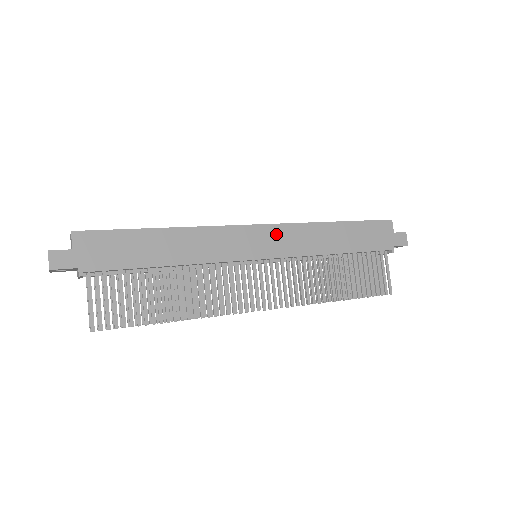
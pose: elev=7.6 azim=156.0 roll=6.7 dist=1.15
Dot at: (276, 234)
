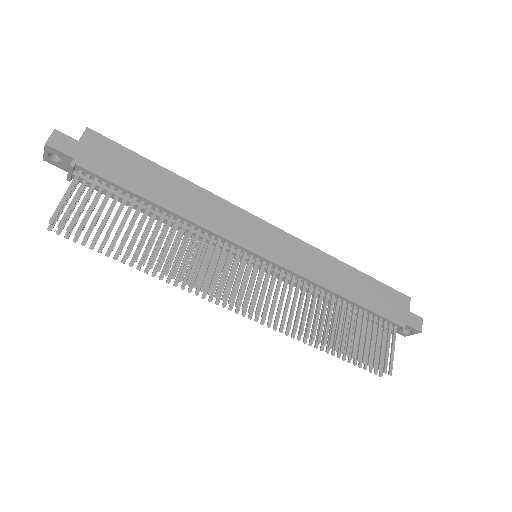
Dot at: (285, 242)
